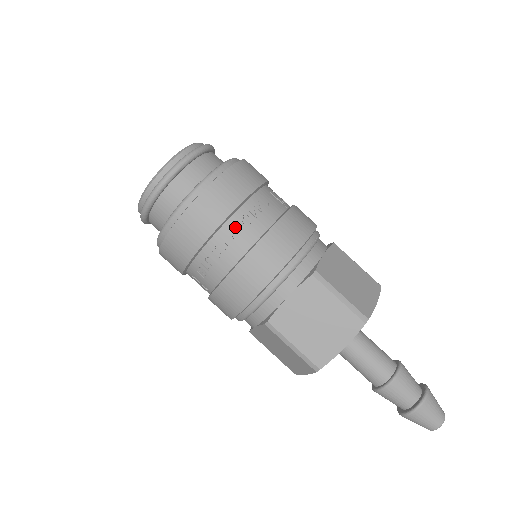
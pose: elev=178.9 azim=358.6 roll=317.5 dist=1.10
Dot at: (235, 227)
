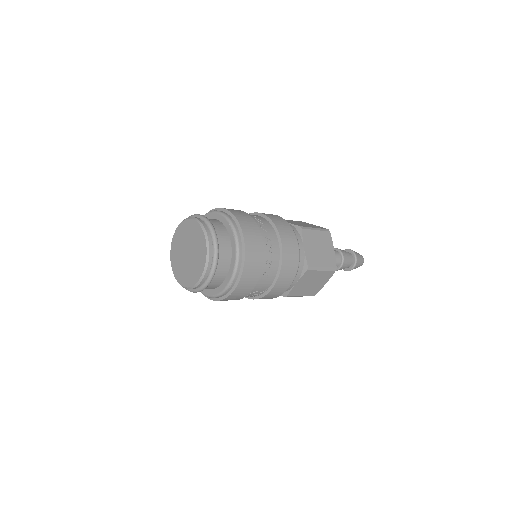
Dot at: (264, 234)
